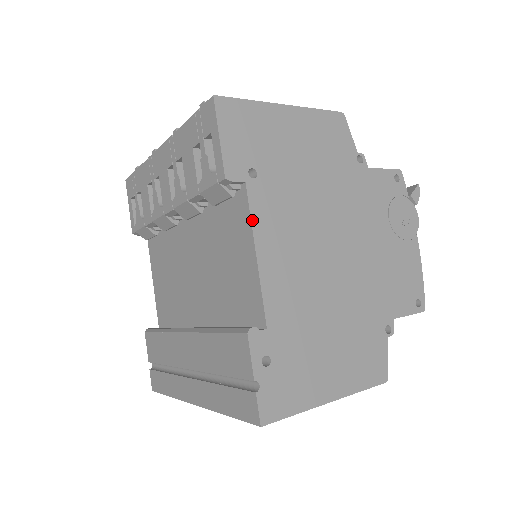
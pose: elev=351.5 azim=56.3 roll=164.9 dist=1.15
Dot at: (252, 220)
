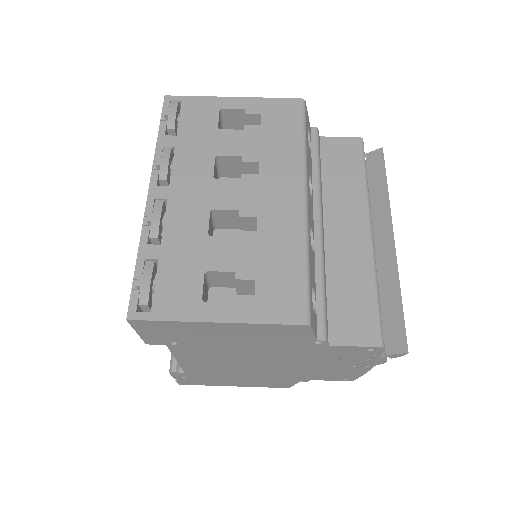
Dot at: (173, 354)
